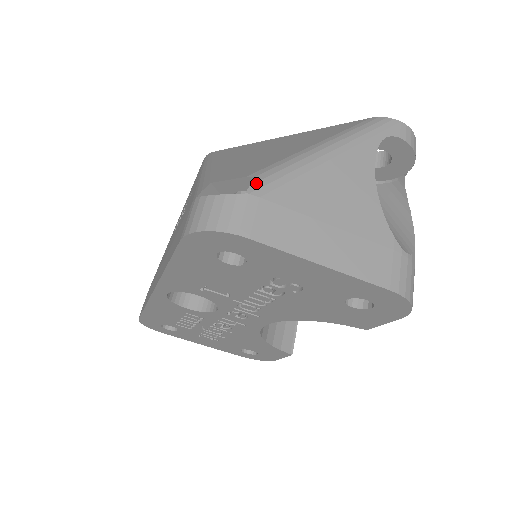
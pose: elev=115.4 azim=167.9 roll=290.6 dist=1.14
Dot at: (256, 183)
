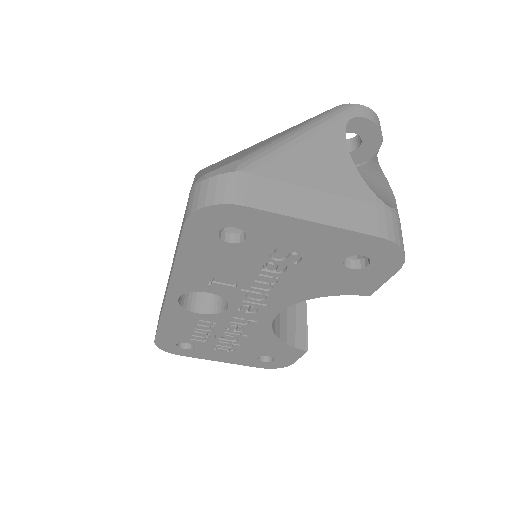
Dot at: (243, 163)
